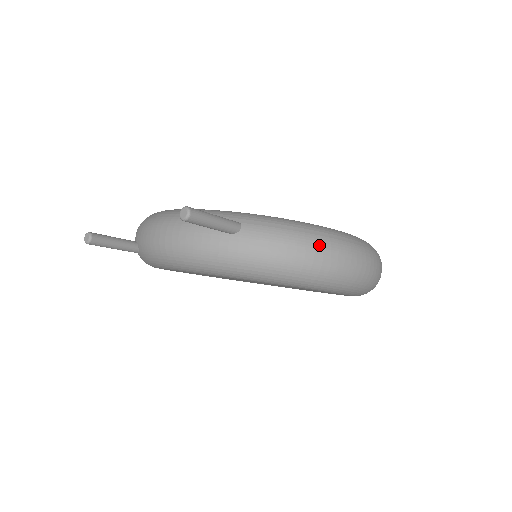
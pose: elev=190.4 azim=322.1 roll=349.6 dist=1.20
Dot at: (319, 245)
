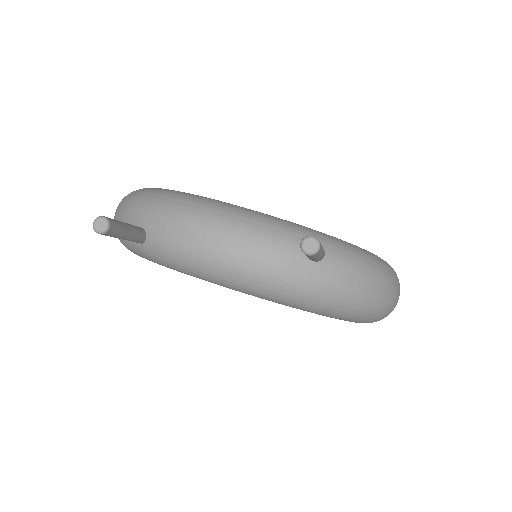
Dot at: (387, 283)
